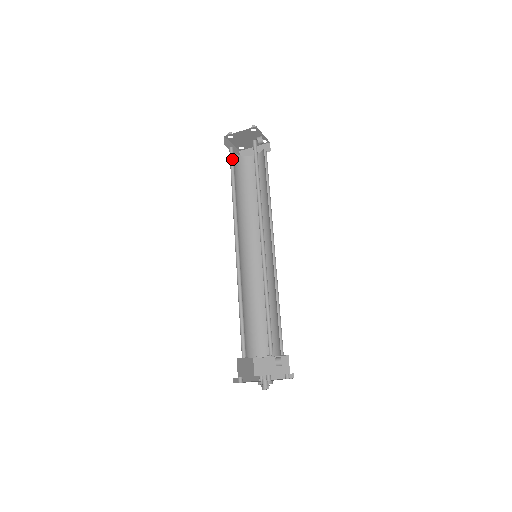
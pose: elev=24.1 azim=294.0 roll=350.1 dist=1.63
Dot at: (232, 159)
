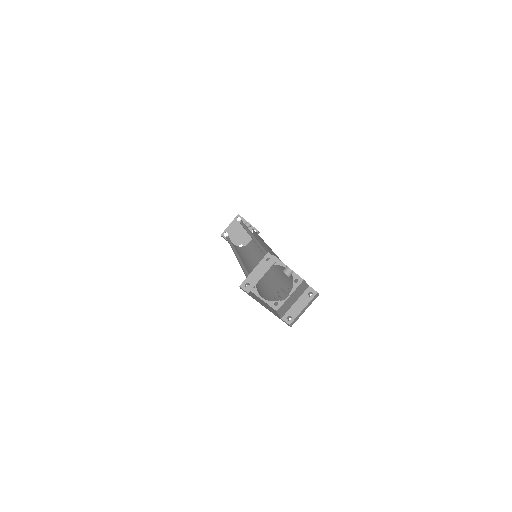
Dot at: (229, 239)
